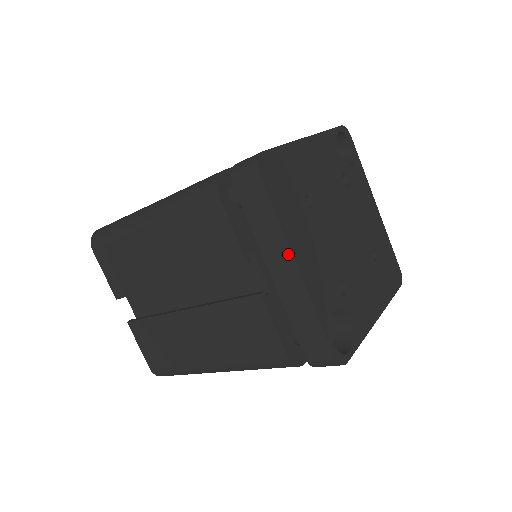
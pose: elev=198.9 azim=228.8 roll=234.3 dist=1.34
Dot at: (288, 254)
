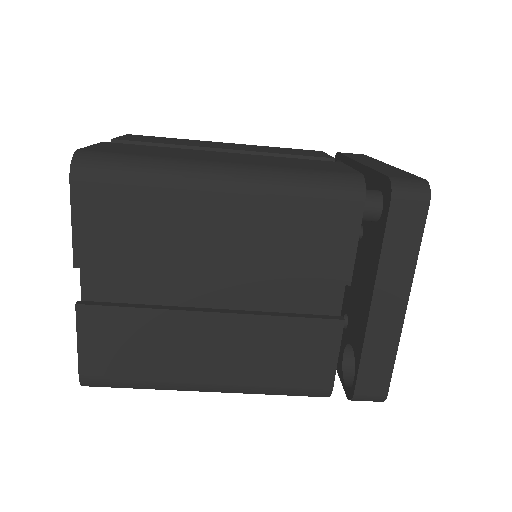
Dot at: (406, 290)
